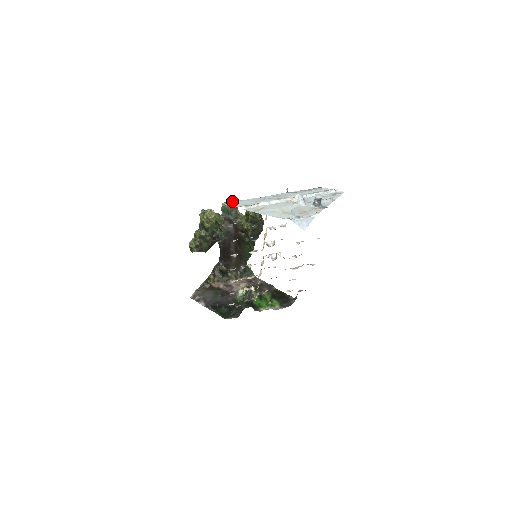
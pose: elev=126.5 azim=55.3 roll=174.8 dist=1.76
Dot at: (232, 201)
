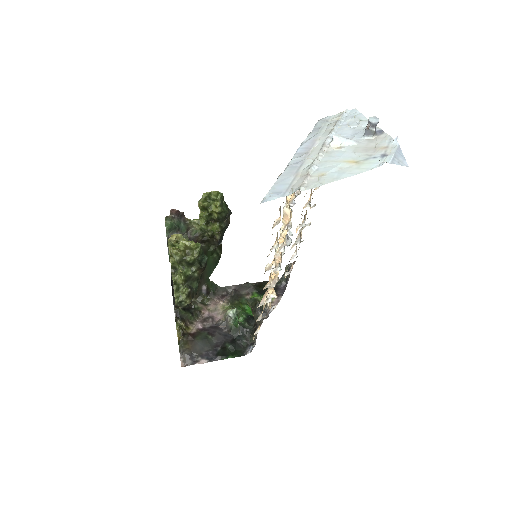
Dot at: (175, 211)
